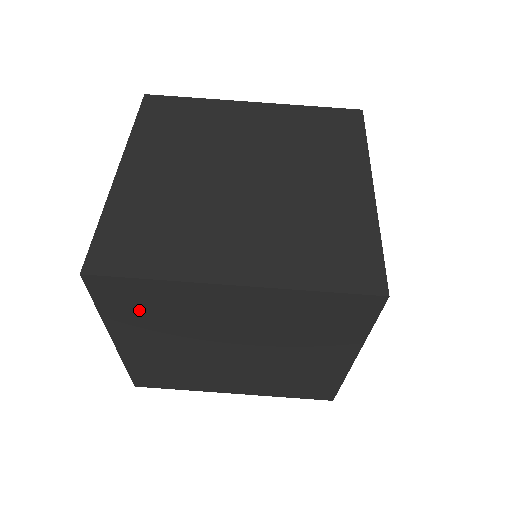
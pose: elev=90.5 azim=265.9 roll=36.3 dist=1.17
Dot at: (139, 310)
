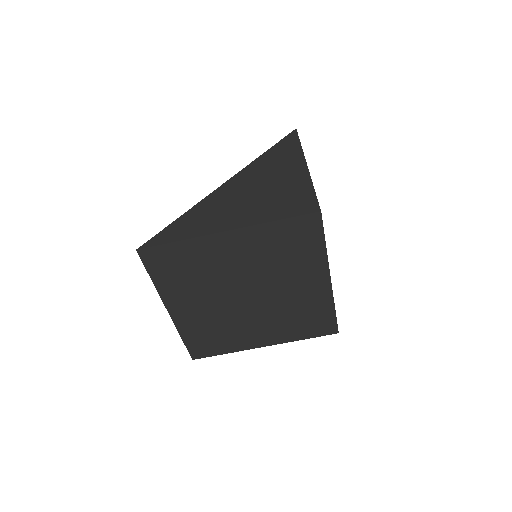
Dot at: occluded
